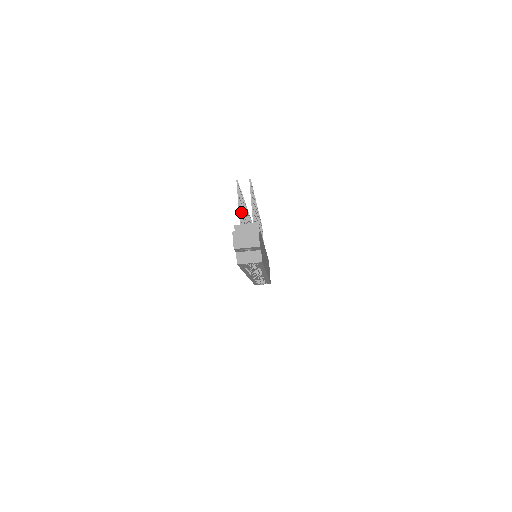
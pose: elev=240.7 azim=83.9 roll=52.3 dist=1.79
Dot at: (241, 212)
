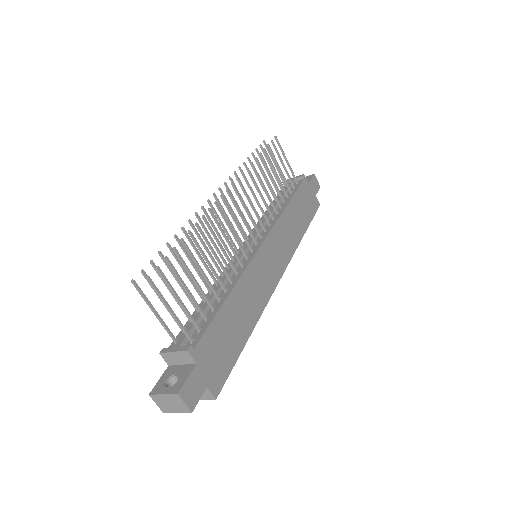
Dot at: occluded
